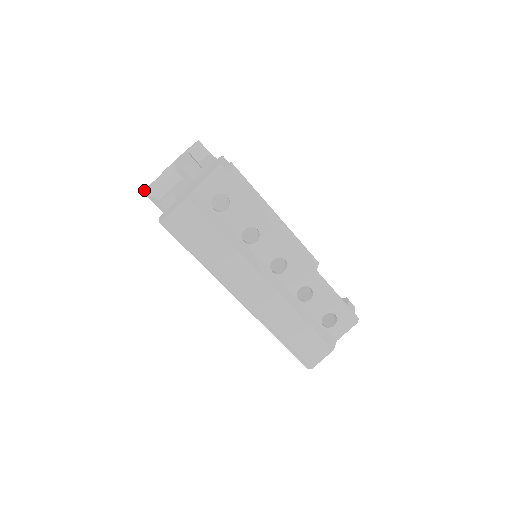
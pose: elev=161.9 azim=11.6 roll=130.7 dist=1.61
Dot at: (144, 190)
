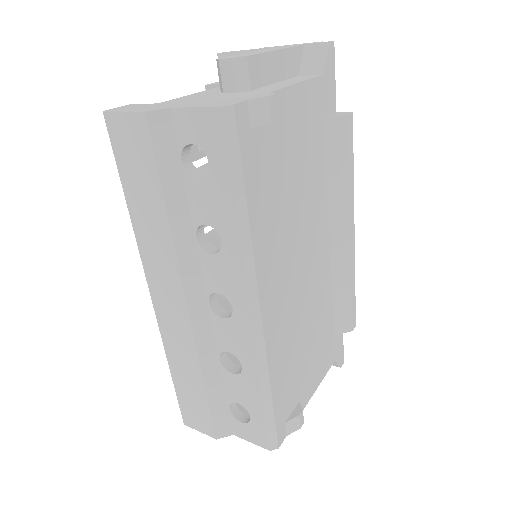
Dot at: occluded
